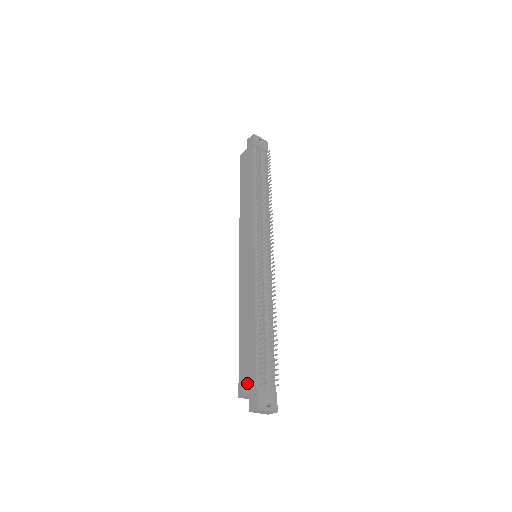
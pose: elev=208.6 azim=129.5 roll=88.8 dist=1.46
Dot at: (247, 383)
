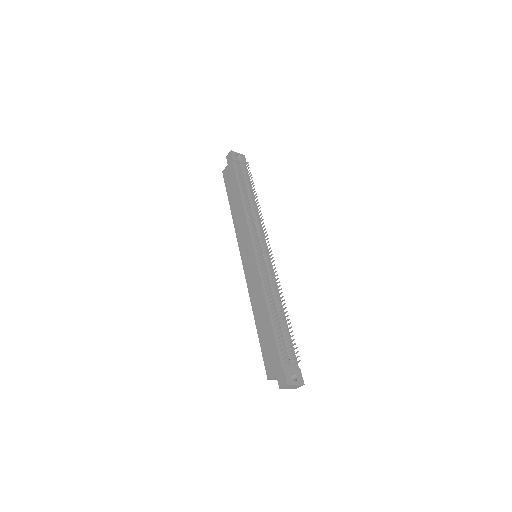
Dot at: (272, 365)
